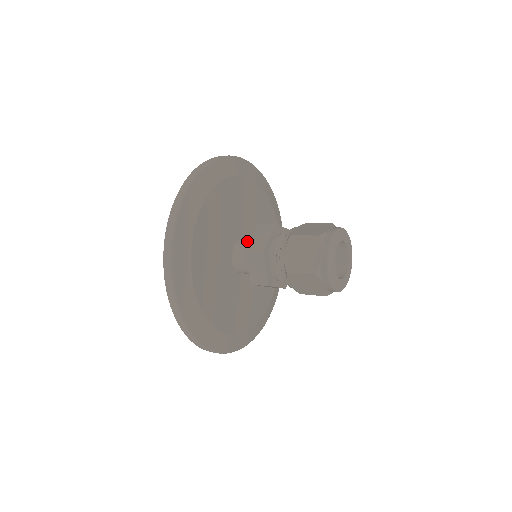
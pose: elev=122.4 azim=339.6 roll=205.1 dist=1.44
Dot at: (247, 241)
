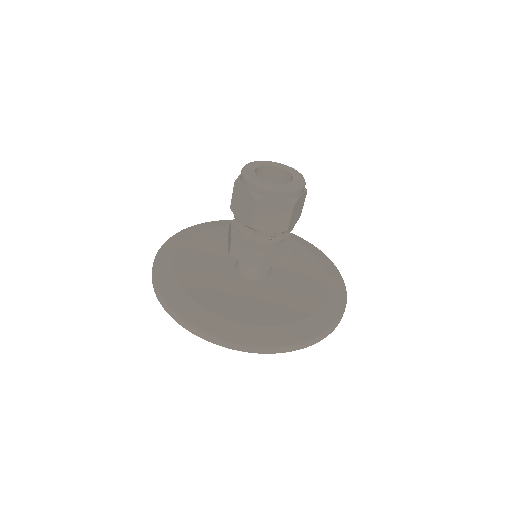
Dot at: occluded
